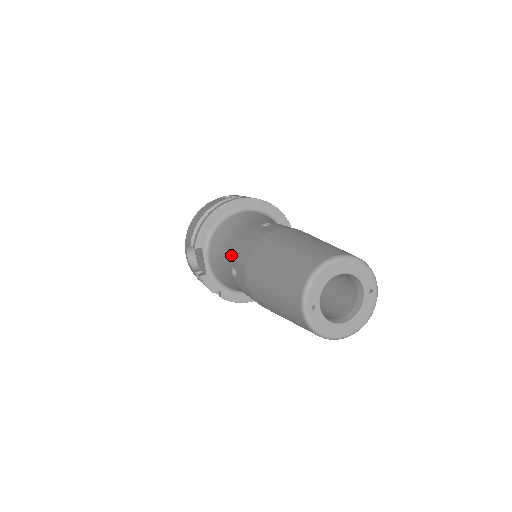
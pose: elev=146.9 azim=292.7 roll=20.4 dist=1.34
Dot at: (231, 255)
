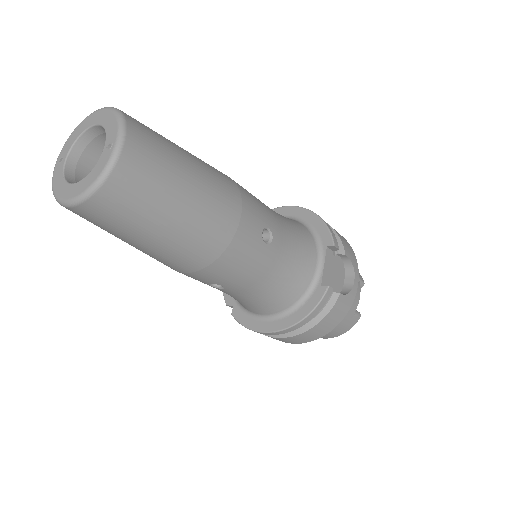
Dot at: occluded
